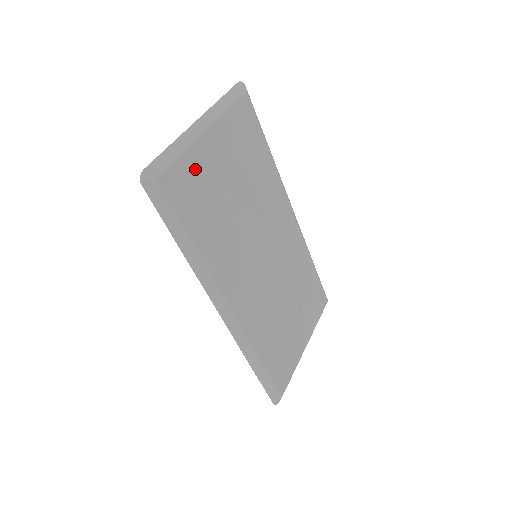
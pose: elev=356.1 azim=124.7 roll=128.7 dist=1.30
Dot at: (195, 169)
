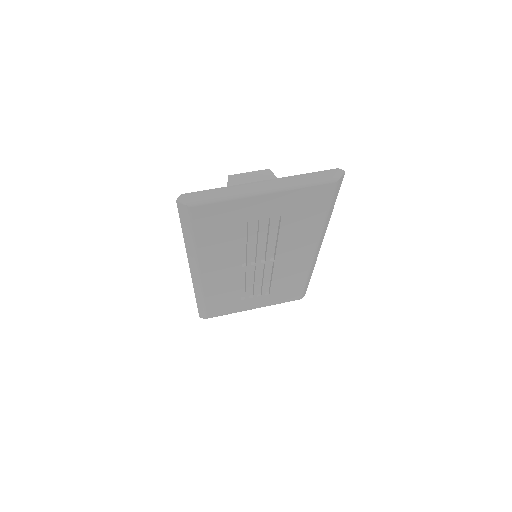
Dot at: (231, 209)
